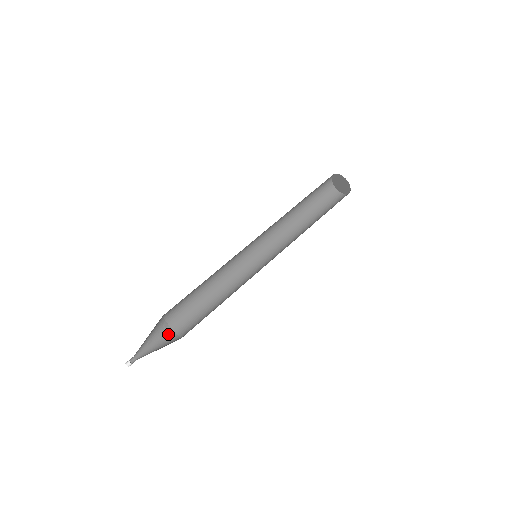
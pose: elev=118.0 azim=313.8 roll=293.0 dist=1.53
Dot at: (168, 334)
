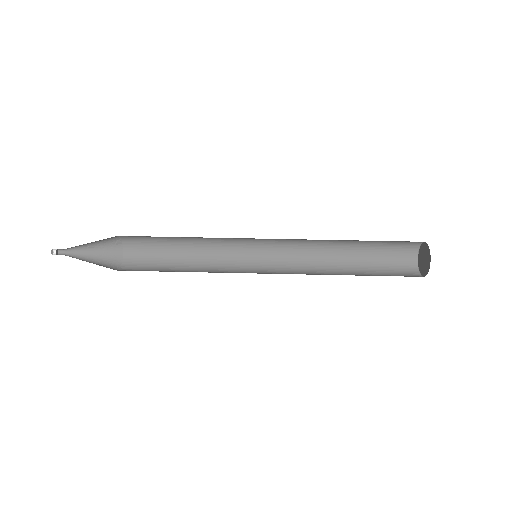
Dot at: (115, 252)
